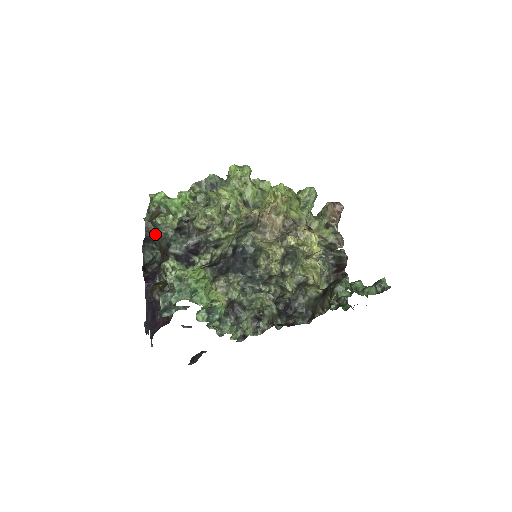
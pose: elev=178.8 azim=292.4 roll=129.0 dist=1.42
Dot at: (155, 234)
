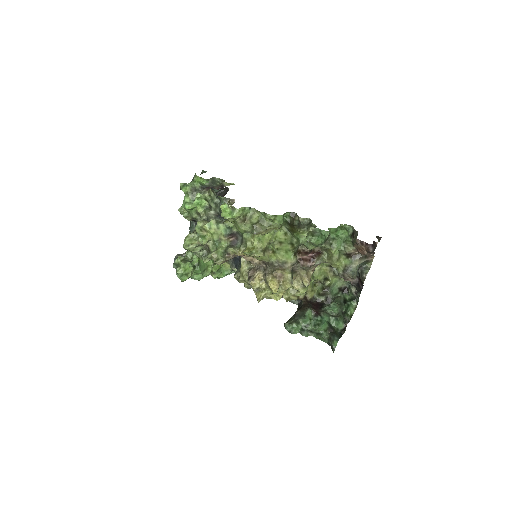
Dot at: occluded
